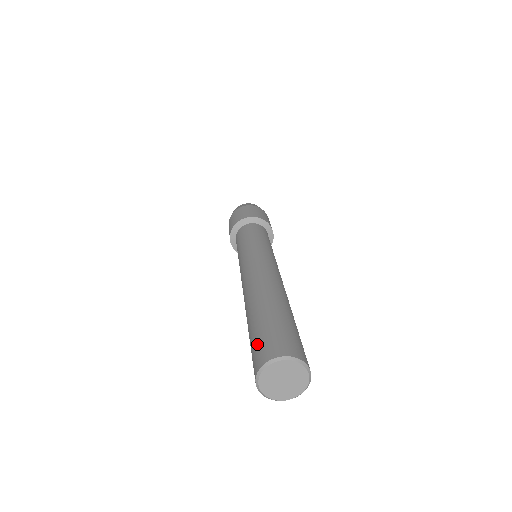
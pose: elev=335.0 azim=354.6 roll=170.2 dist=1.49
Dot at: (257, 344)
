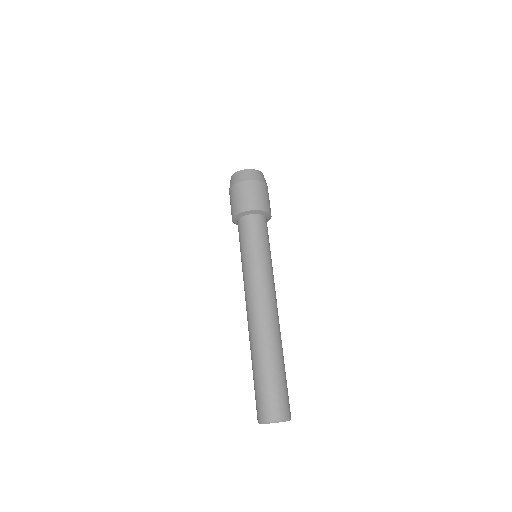
Dot at: (267, 398)
